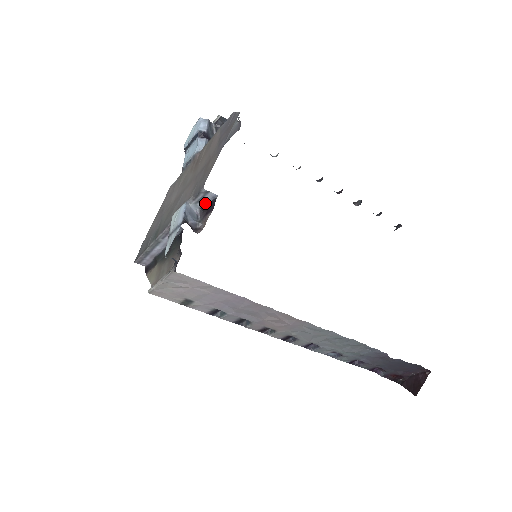
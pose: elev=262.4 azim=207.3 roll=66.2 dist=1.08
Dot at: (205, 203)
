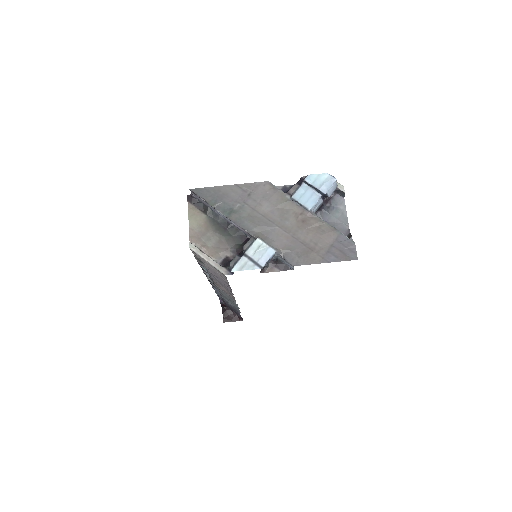
Dot at: (282, 260)
